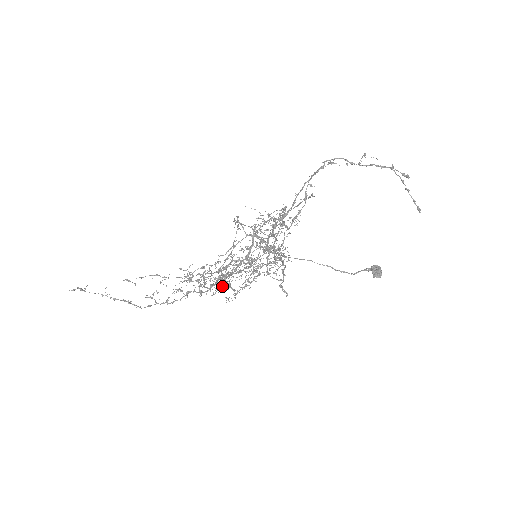
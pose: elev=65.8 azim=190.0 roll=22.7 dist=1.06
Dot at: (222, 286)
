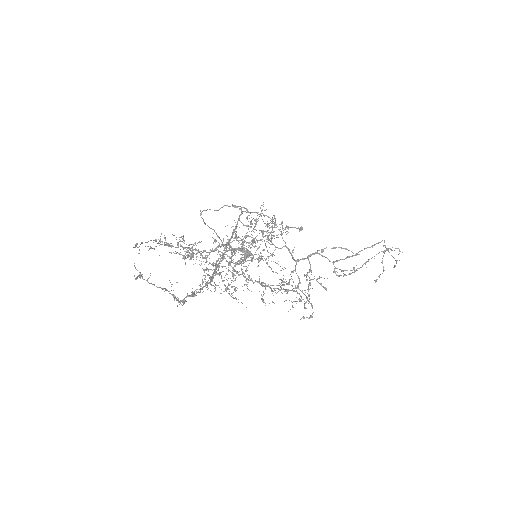
Dot at: occluded
